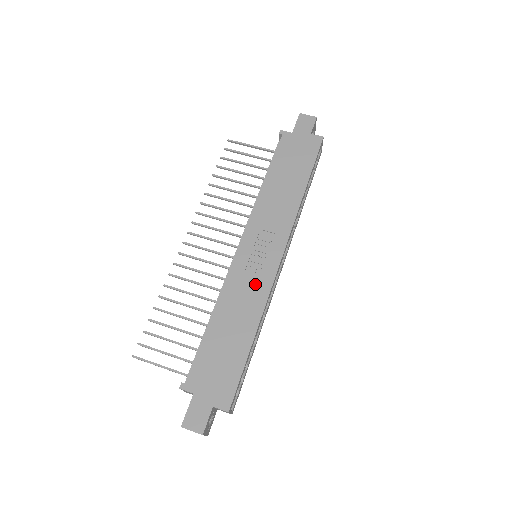
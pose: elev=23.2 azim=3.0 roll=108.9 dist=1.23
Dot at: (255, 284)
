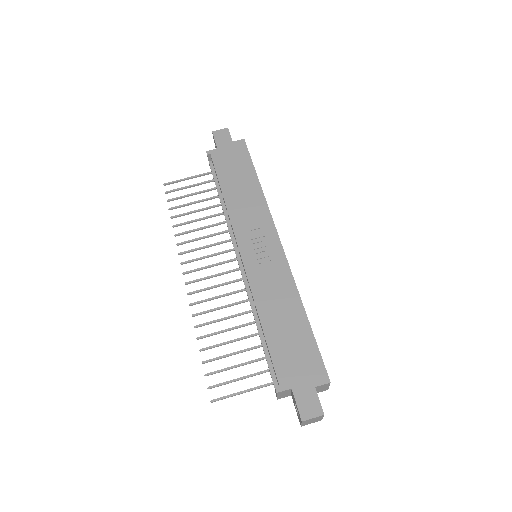
Dot at: (275, 274)
